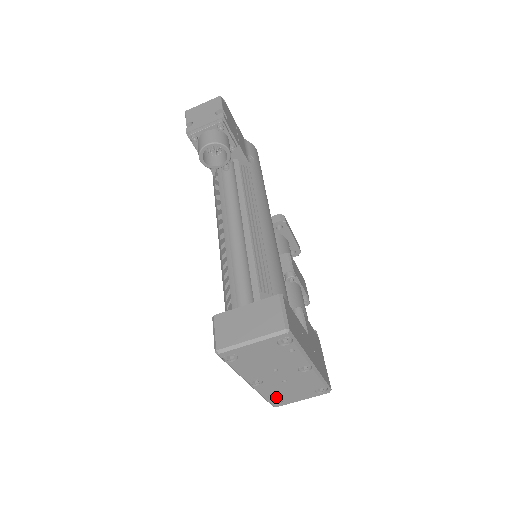
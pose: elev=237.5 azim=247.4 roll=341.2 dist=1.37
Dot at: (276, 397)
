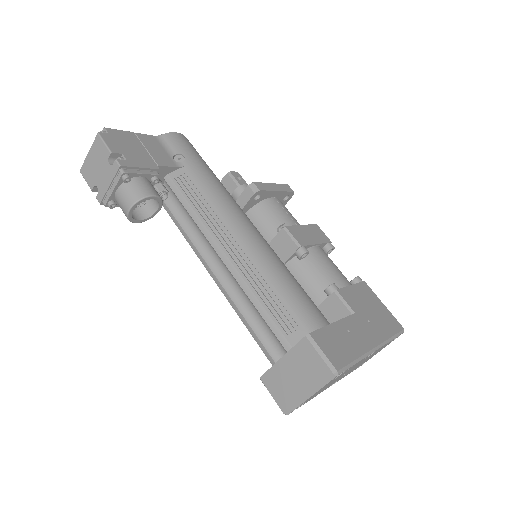
Dot at: occluded
